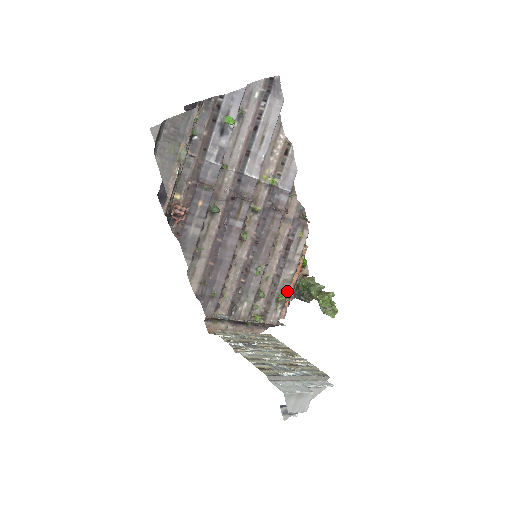
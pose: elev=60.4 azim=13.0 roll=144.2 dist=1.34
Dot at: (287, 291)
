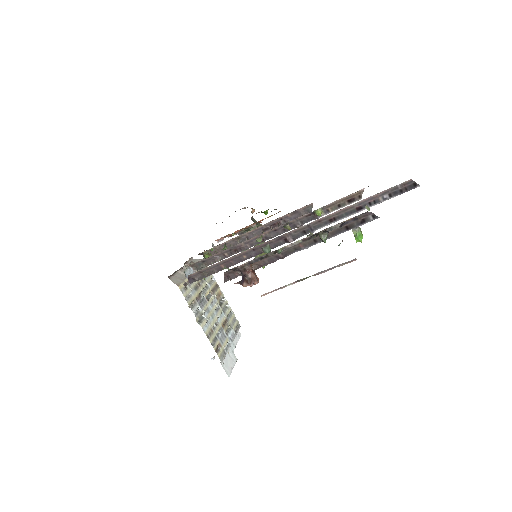
Dot at: occluded
